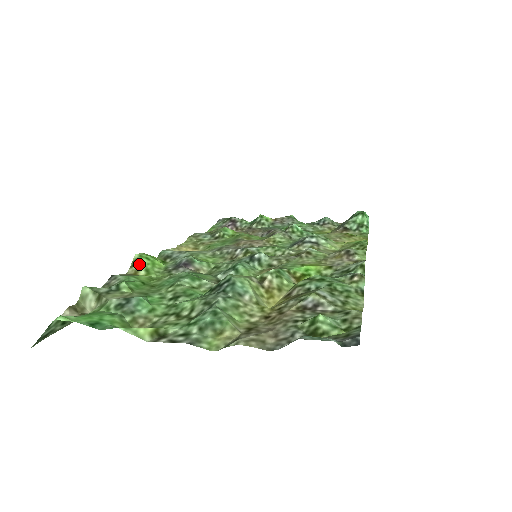
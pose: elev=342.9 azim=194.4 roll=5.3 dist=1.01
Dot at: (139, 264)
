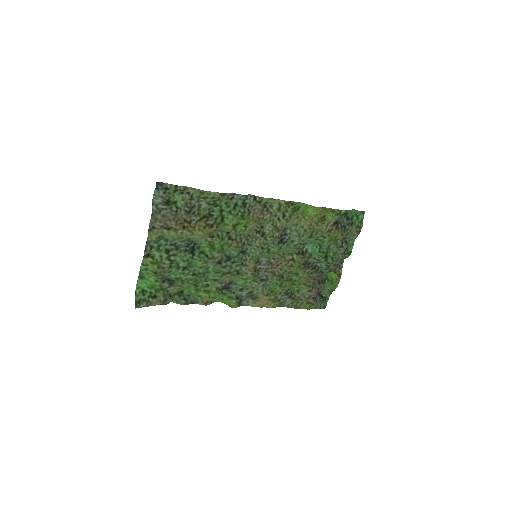
Dot at: (213, 301)
